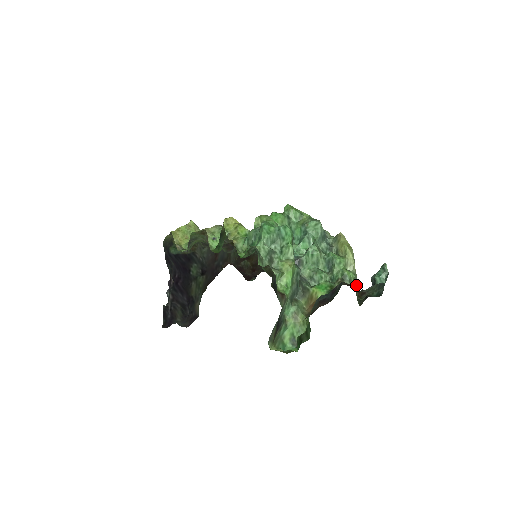
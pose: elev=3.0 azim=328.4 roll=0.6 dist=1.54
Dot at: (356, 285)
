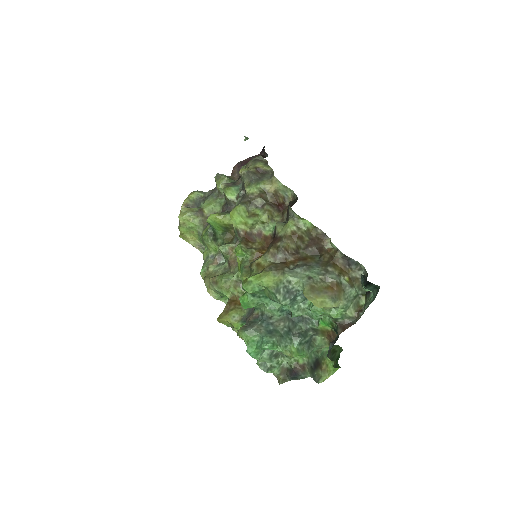
Dot at: (351, 302)
